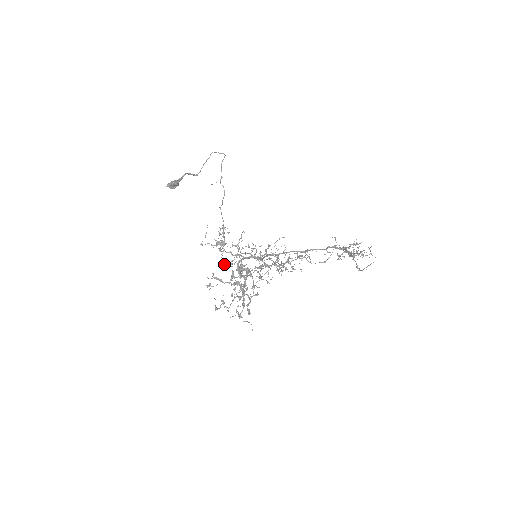
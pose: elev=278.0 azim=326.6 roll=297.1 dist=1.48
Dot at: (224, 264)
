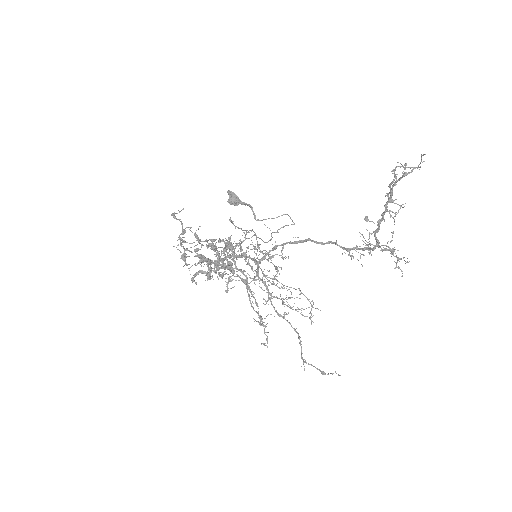
Dot at: (212, 263)
